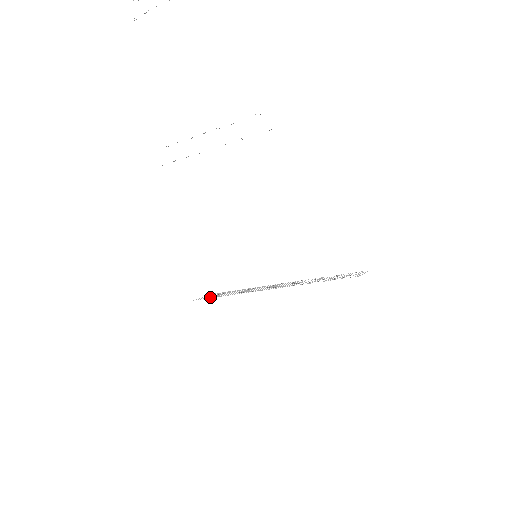
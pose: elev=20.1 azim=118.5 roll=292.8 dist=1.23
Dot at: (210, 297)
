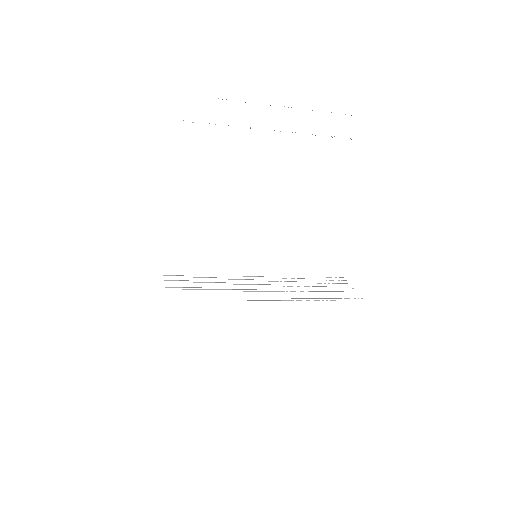
Dot at: occluded
